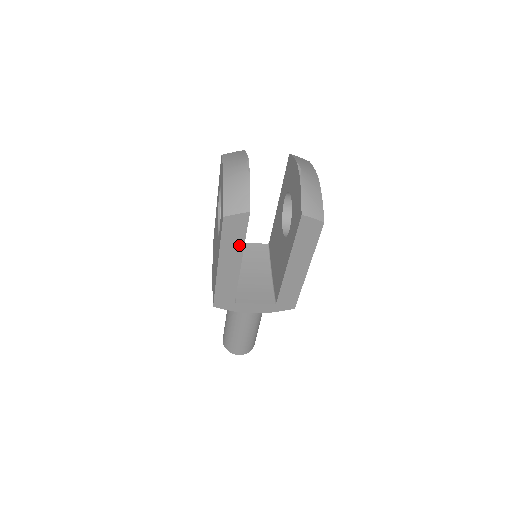
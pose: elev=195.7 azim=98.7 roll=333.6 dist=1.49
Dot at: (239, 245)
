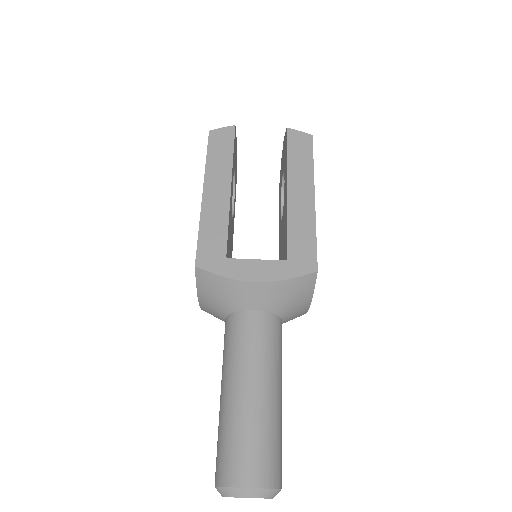
Dot at: (227, 163)
